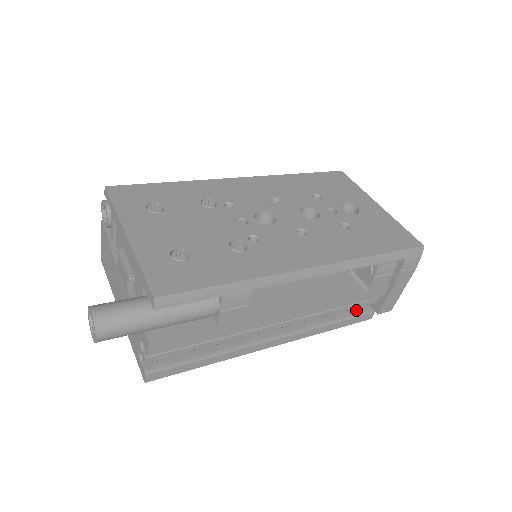
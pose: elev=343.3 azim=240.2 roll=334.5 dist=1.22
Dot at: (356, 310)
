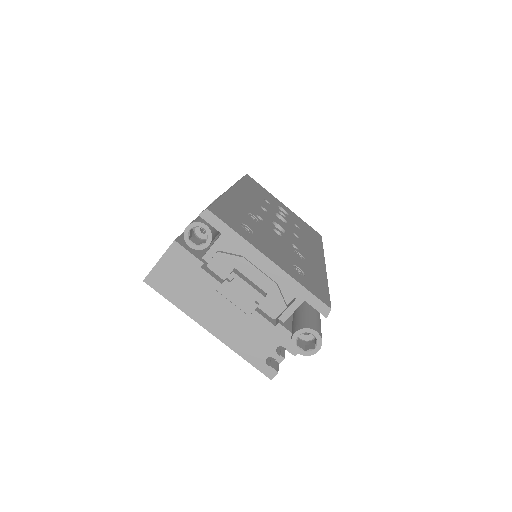
Dot at: occluded
